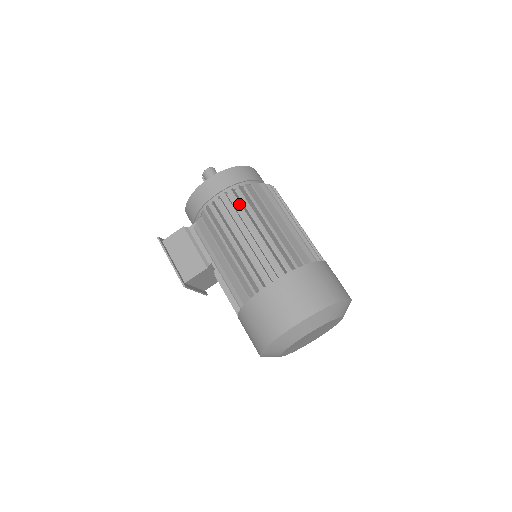
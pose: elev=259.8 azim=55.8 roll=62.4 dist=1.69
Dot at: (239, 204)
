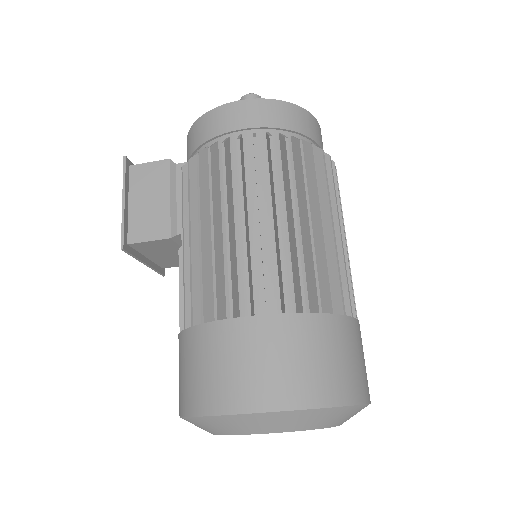
Dot at: (266, 162)
